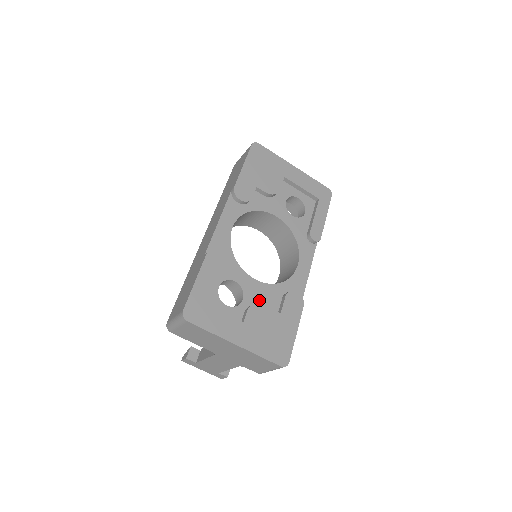
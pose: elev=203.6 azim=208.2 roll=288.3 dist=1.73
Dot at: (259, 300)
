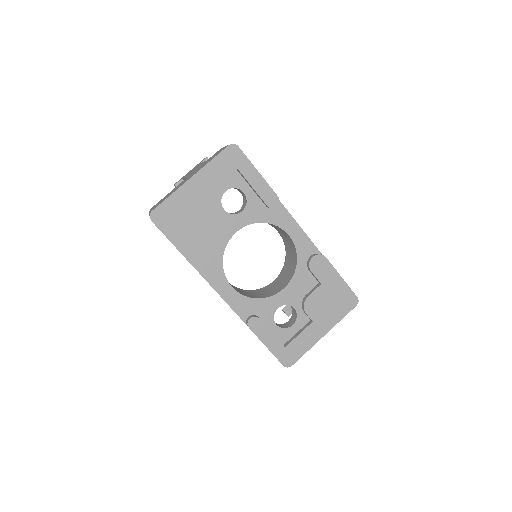
Dot at: (301, 294)
